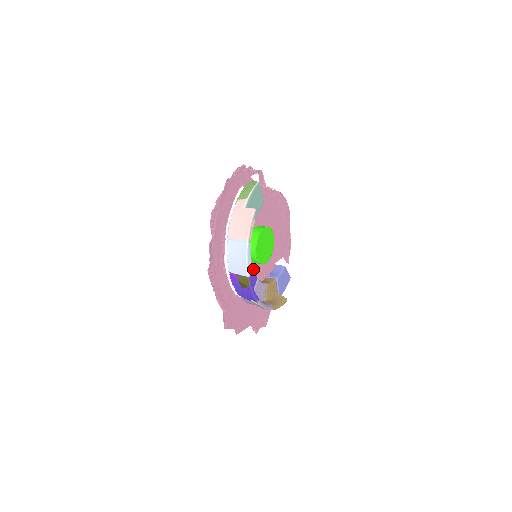
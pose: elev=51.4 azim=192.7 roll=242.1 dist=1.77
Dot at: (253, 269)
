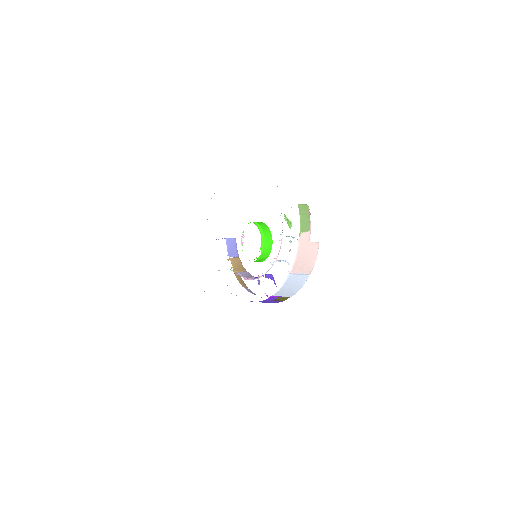
Dot at: occluded
